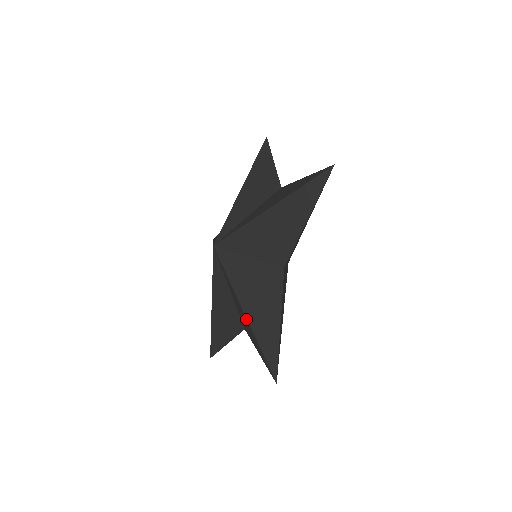
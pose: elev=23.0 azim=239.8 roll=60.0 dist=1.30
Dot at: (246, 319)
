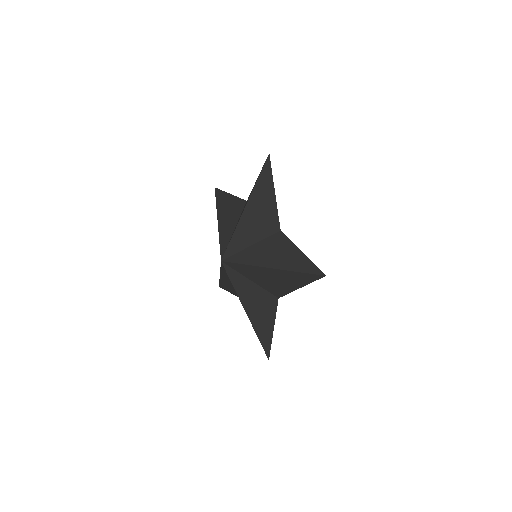
Dot at: (249, 318)
